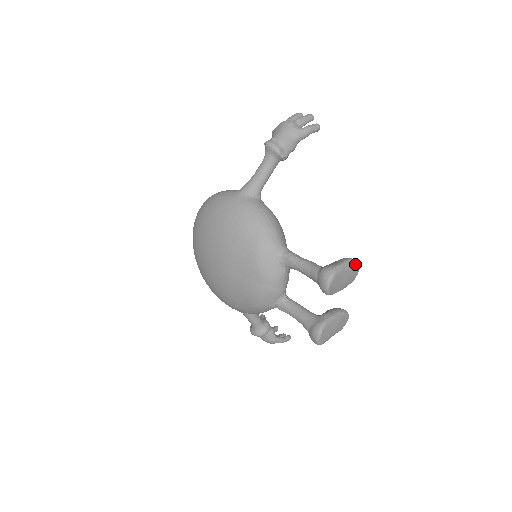
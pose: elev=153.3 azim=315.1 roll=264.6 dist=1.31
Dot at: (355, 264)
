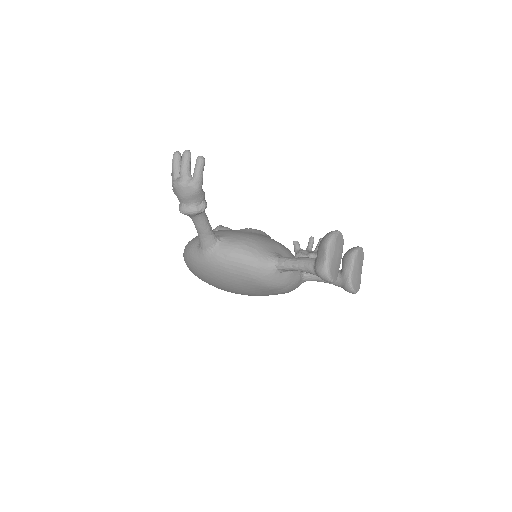
Dot at: (335, 239)
